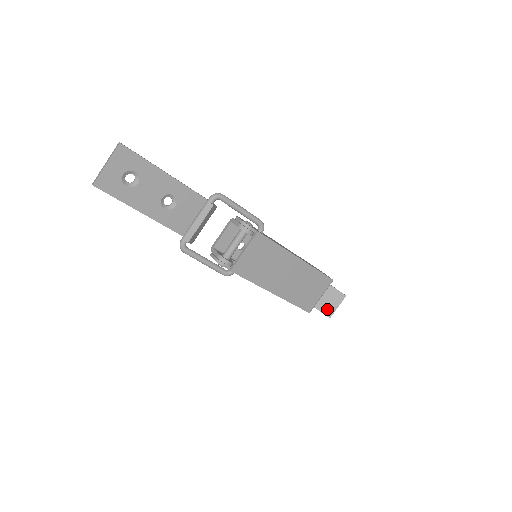
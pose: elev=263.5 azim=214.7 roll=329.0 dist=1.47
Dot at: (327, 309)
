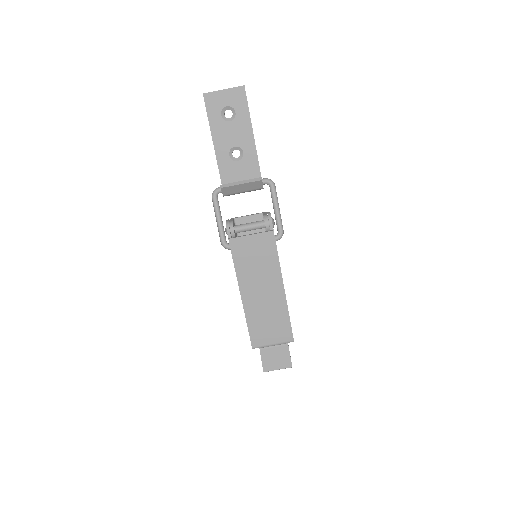
Dot at: (268, 363)
